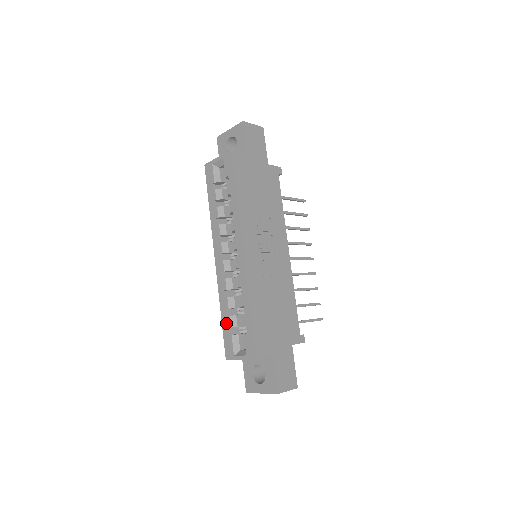
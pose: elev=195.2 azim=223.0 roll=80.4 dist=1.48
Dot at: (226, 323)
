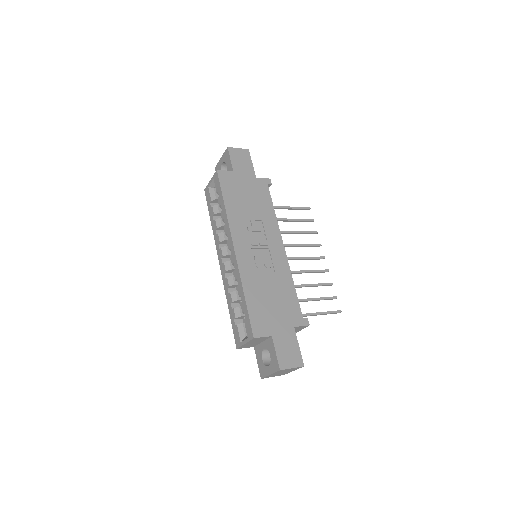
Dot at: (232, 315)
